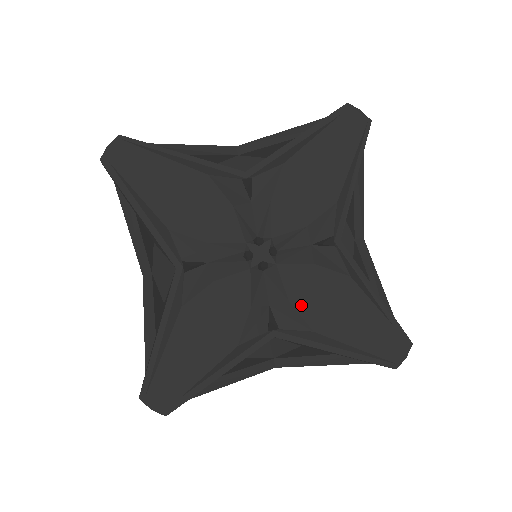
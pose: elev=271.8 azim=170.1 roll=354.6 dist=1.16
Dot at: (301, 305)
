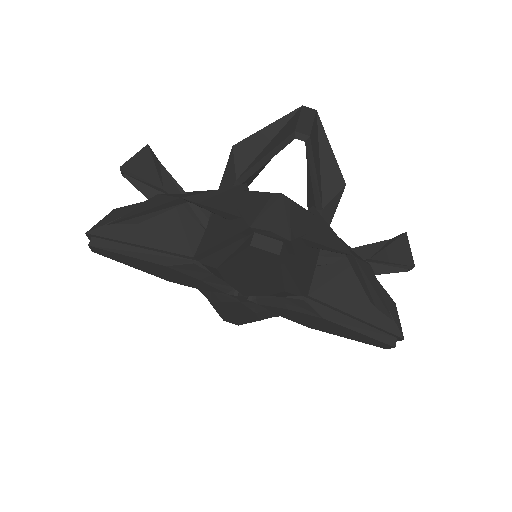
Dot at: (291, 319)
